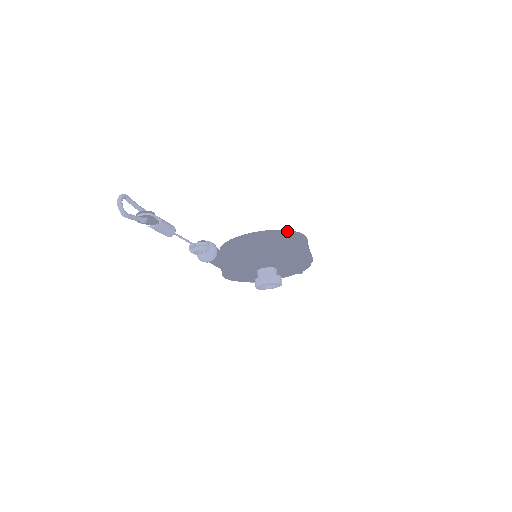
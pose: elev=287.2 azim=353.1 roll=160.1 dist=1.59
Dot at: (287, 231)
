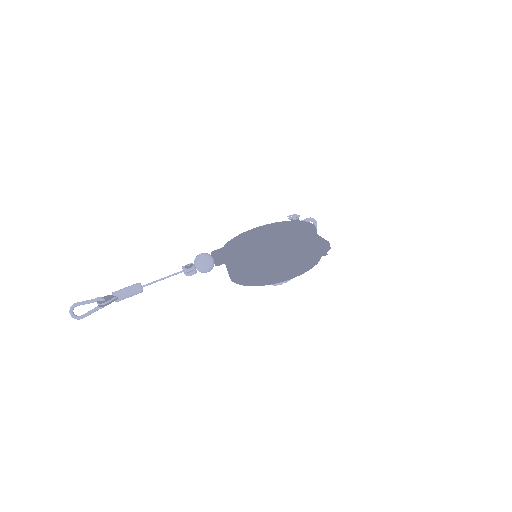
Dot at: (252, 260)
